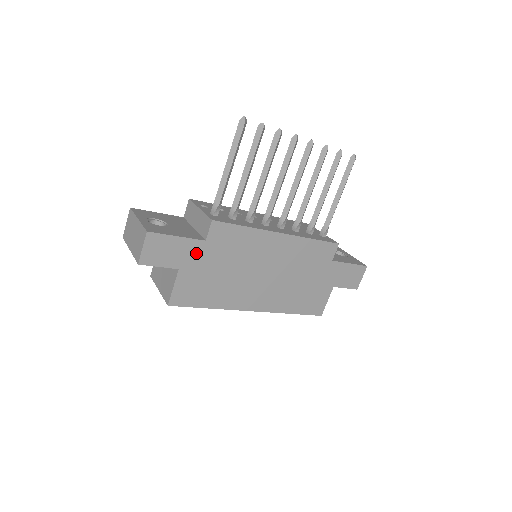
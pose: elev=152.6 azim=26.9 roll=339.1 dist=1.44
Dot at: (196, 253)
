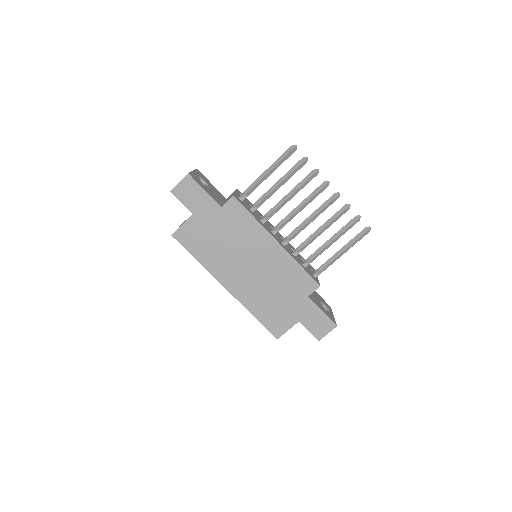
Dot at: (210, 211)
